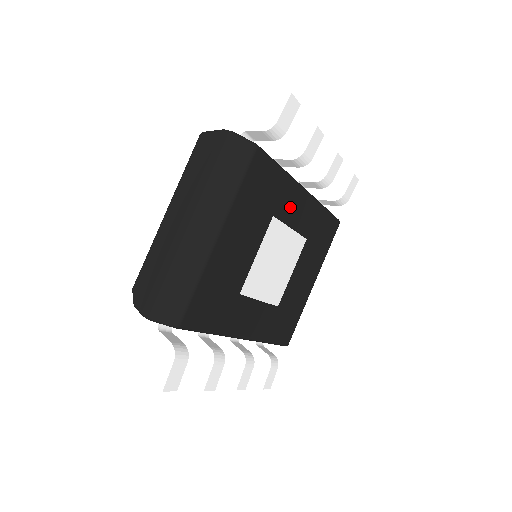
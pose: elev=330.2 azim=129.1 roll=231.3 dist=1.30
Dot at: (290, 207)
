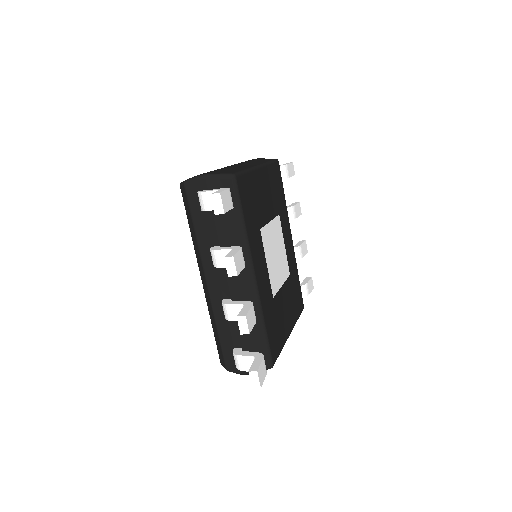
Dot at: (285, 229)
